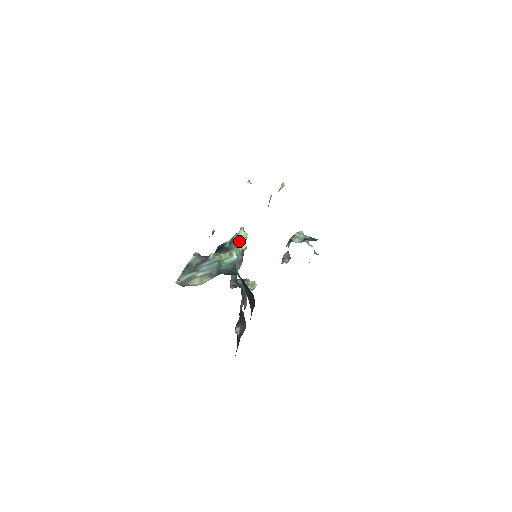
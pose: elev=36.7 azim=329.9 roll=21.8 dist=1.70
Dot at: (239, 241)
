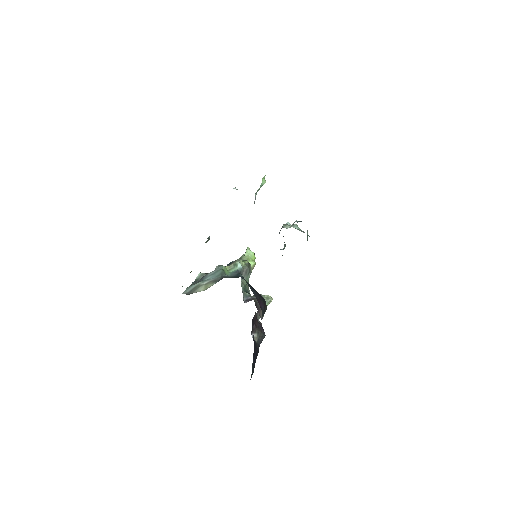
Dot at: (246, 259)
